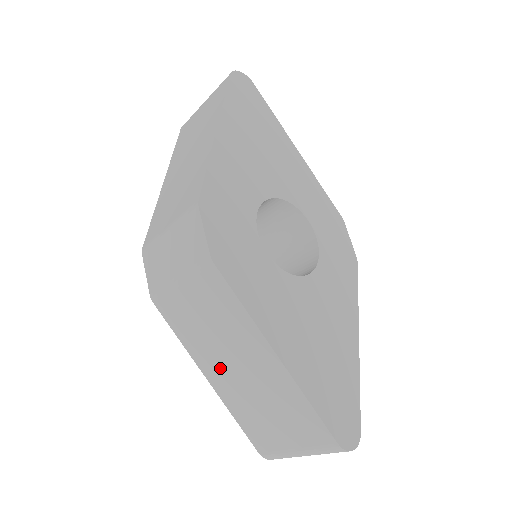
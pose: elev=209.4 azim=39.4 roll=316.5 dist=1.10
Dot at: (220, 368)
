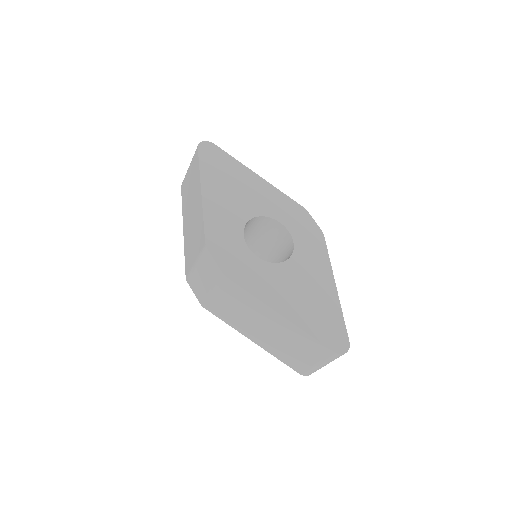
Dot at: (256, 332)
